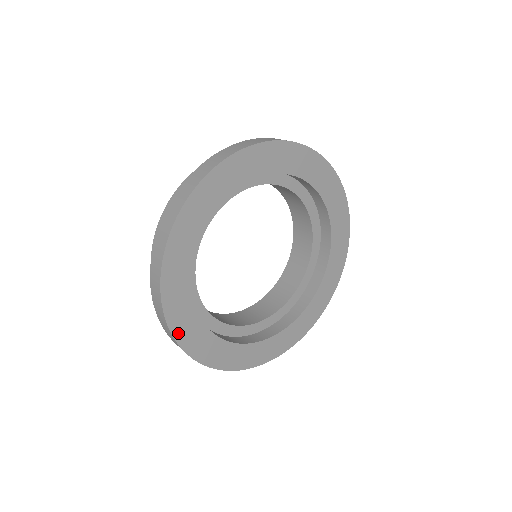
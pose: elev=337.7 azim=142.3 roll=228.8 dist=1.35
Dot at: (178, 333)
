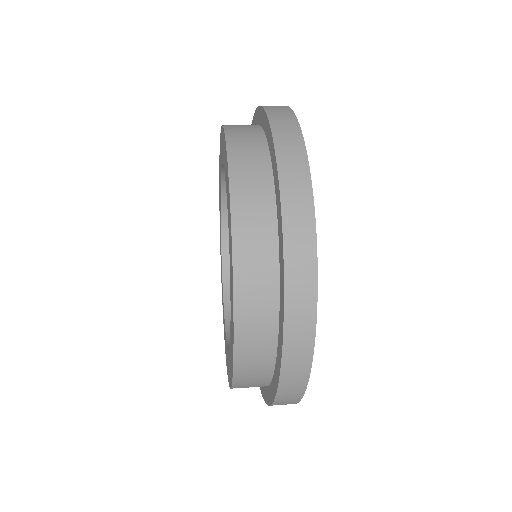
Dot at: occluded
